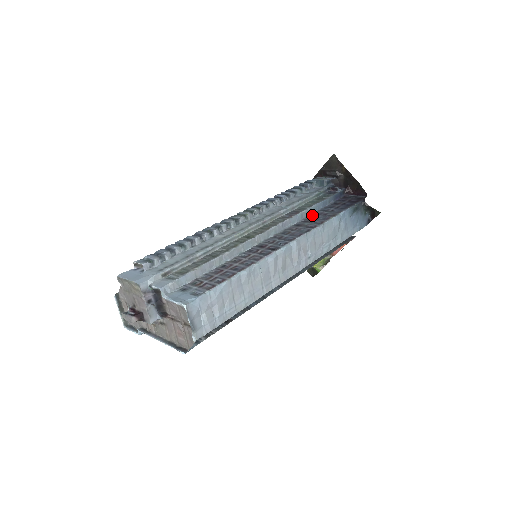
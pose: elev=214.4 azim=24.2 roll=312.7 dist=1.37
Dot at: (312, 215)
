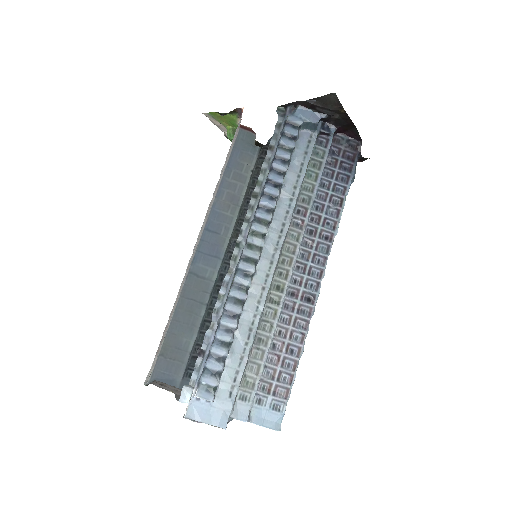
Dot at: (316, 201)
